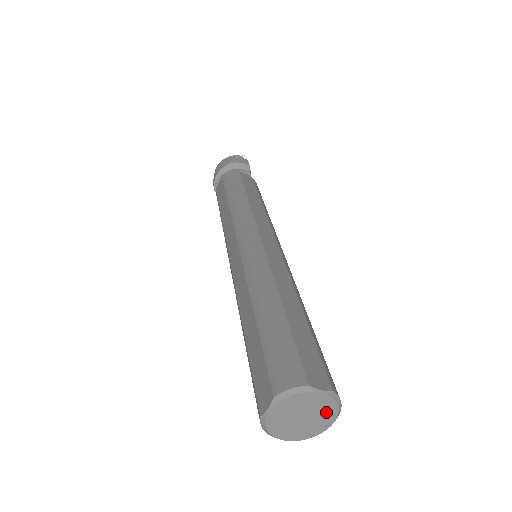
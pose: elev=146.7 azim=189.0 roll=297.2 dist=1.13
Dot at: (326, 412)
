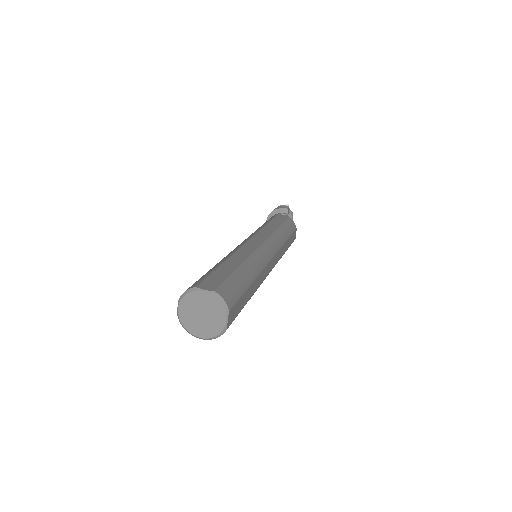
Dot at: (216, 309)
